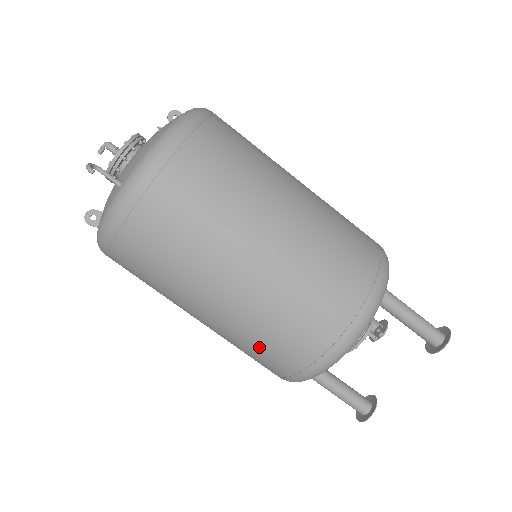
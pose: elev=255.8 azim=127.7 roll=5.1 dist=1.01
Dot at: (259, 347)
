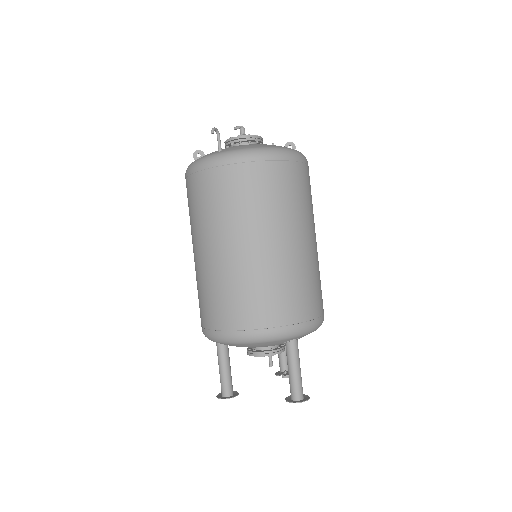
Dot at: (204, 296)
